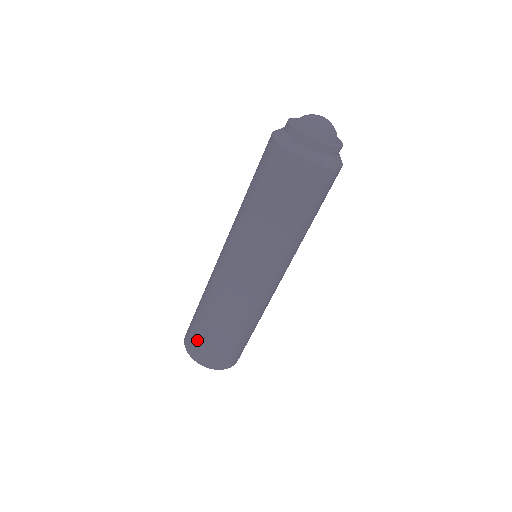
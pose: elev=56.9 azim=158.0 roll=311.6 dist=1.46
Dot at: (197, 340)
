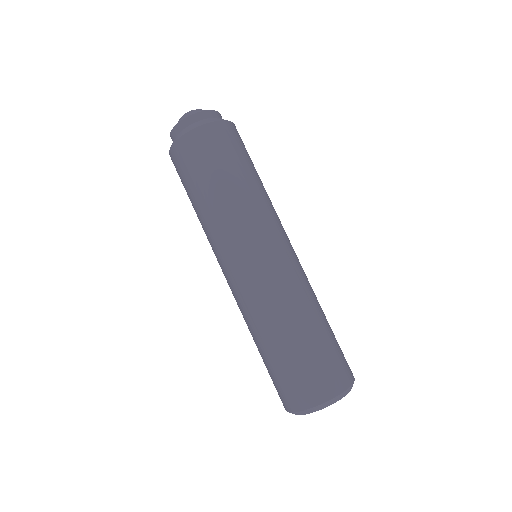
Dot at: occluded
